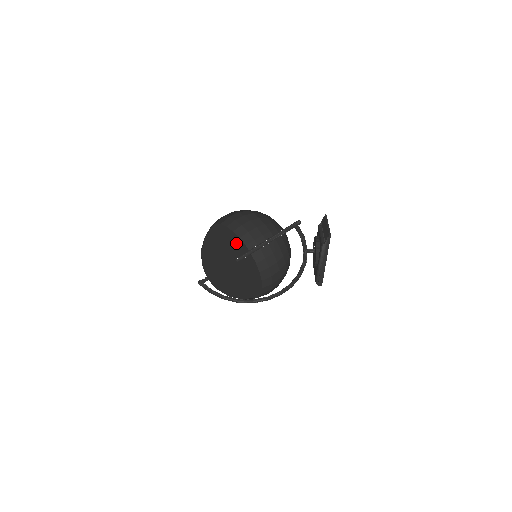
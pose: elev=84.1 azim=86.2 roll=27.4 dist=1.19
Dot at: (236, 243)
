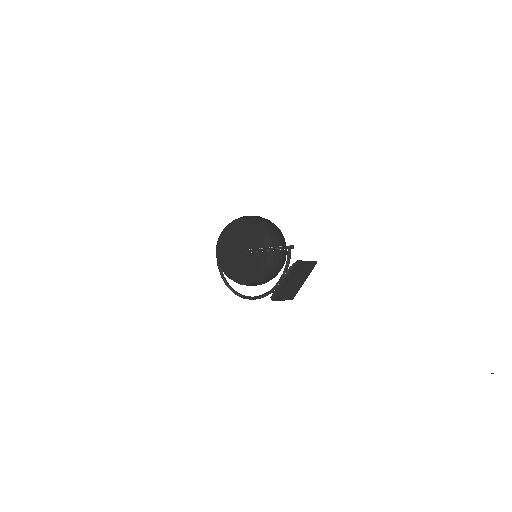
Dot at: occluded
